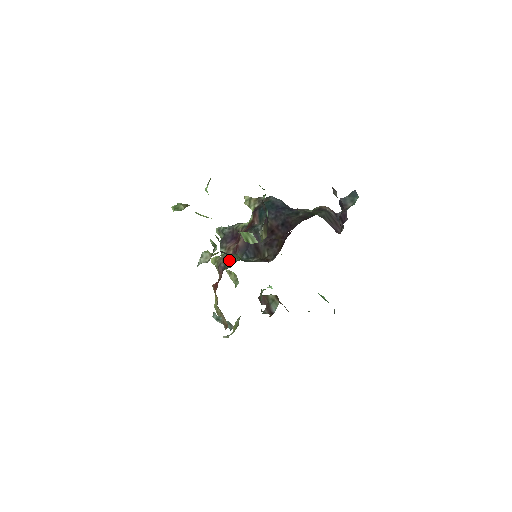
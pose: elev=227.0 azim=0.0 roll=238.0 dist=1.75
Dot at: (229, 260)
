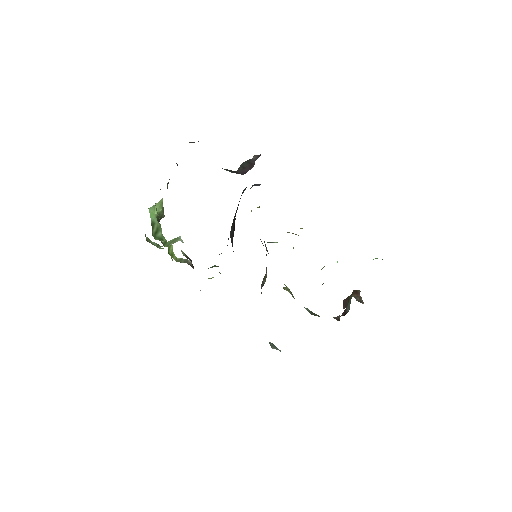
Dot at: occluded
